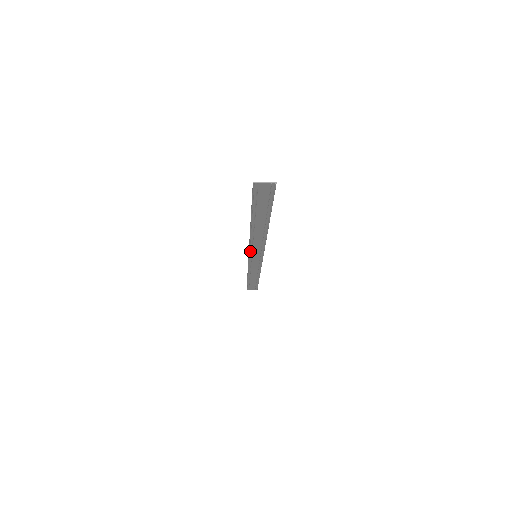
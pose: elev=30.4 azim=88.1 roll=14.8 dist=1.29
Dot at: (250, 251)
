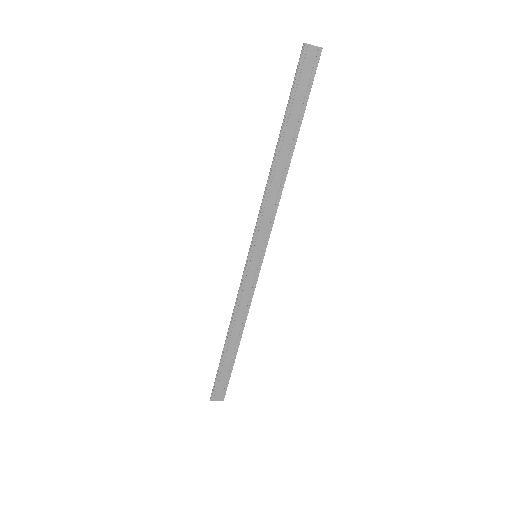
Dot at: (254, 238)
